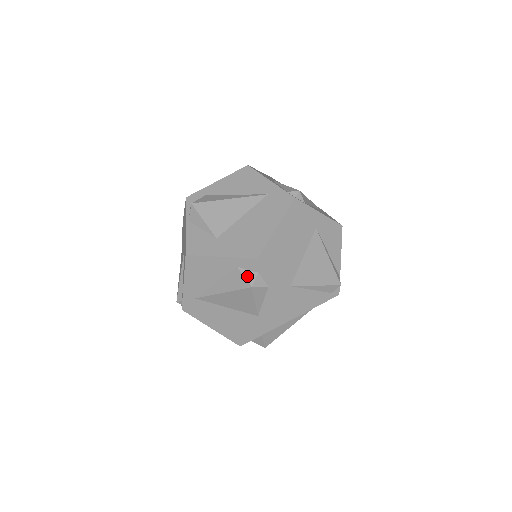
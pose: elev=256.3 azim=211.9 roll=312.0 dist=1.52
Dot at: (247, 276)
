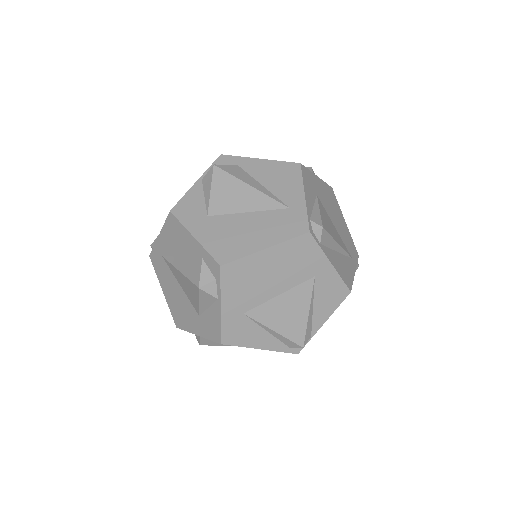
Dot at: (203, 274)
